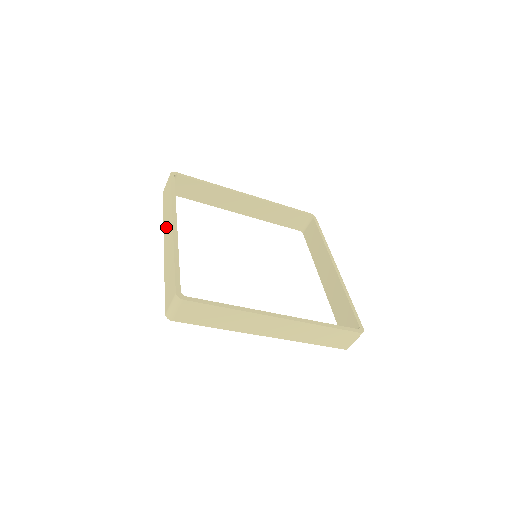
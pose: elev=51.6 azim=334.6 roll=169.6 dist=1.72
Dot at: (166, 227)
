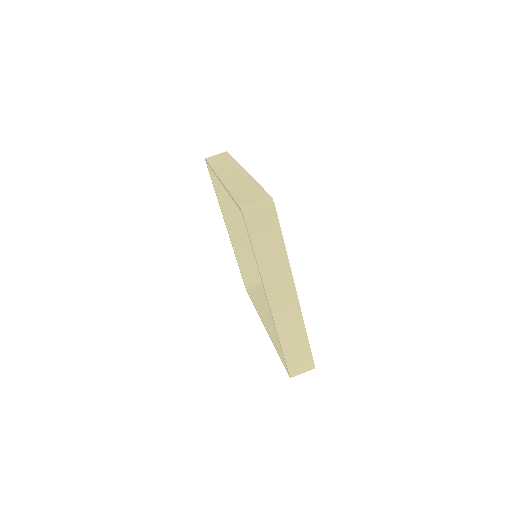
Dot at: (237, 237)
